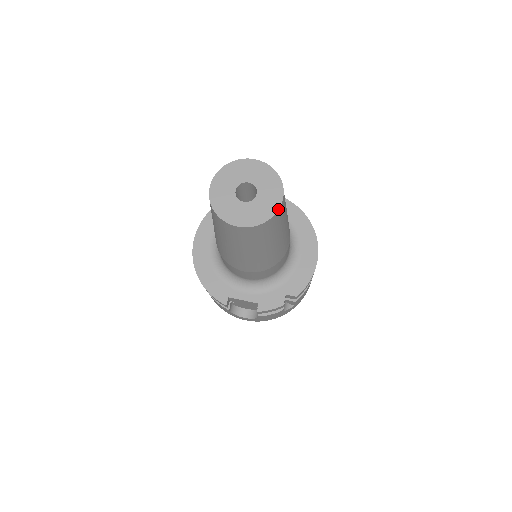
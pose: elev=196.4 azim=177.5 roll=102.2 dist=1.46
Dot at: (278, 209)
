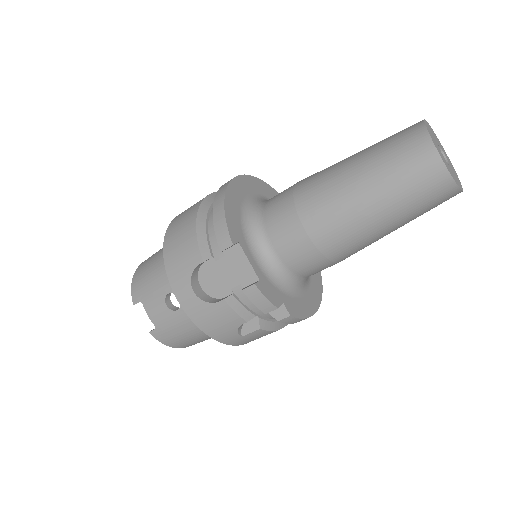
Dot at: (462, 190)
